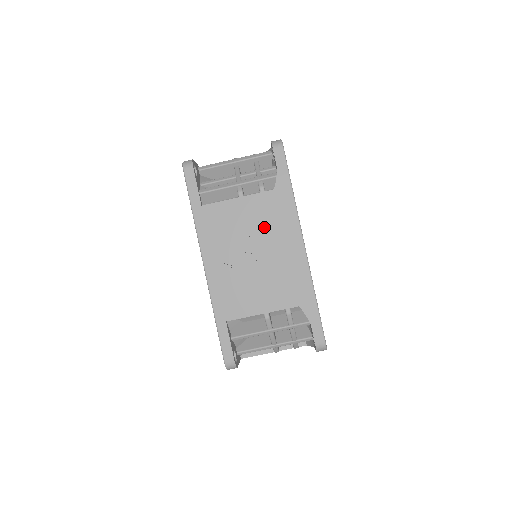
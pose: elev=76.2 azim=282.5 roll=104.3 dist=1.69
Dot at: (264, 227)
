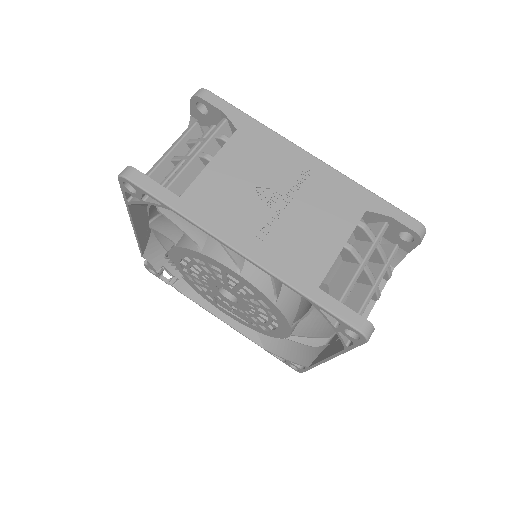
Dot at: (261, 168)
